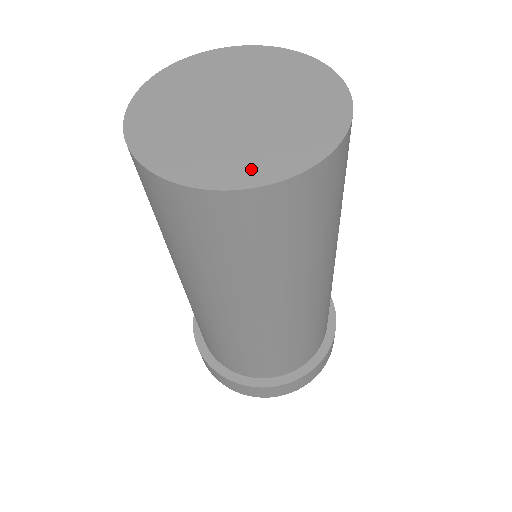
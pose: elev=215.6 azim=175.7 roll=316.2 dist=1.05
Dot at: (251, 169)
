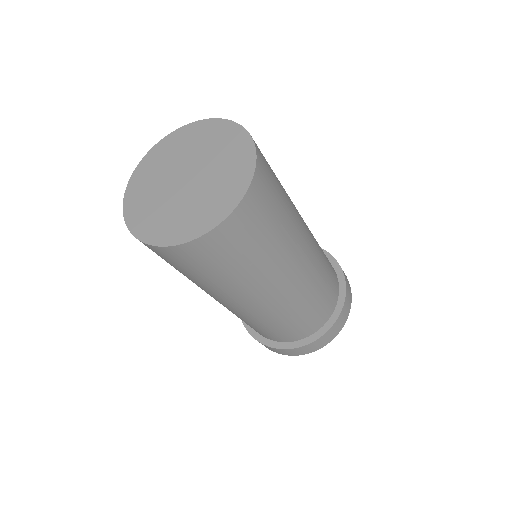
Dot at: (165, 232)
